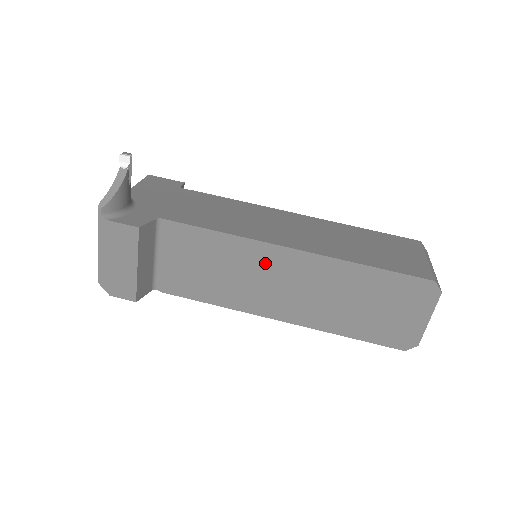
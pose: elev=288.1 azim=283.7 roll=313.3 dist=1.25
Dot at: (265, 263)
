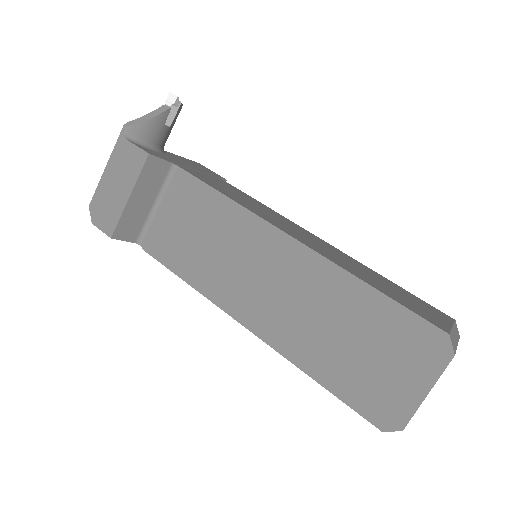
Dot at: (256, 246)
